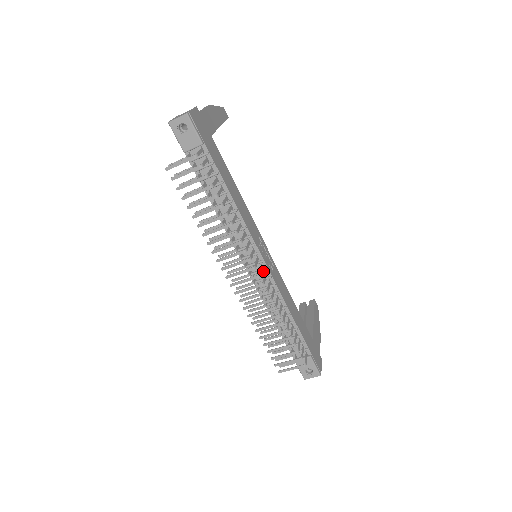
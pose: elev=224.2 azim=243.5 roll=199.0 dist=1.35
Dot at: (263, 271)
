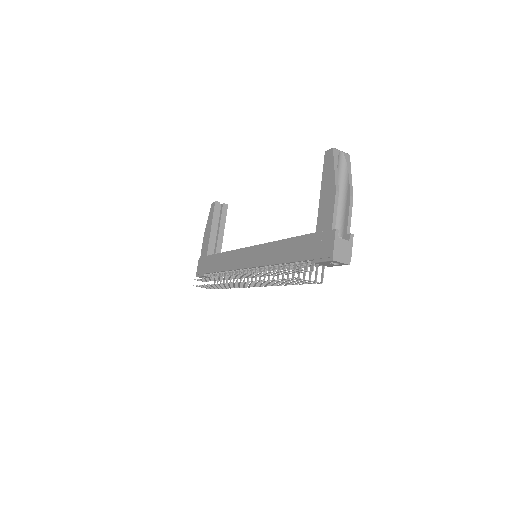
Dot at: (254, 272)
